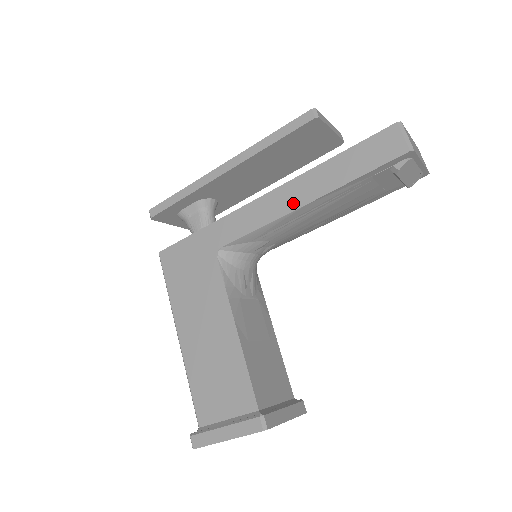
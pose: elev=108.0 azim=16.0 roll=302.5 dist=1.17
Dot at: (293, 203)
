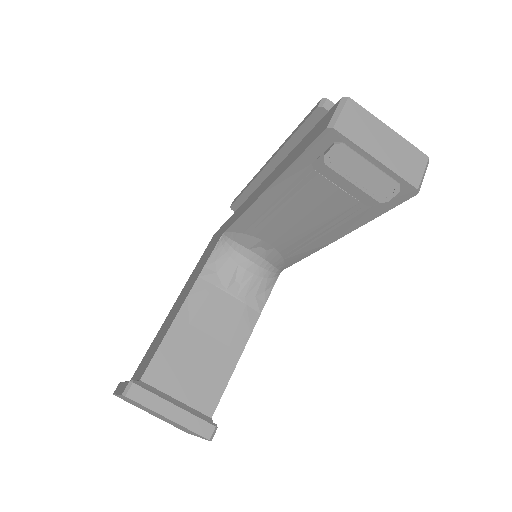
Dot at: (261, 192)
